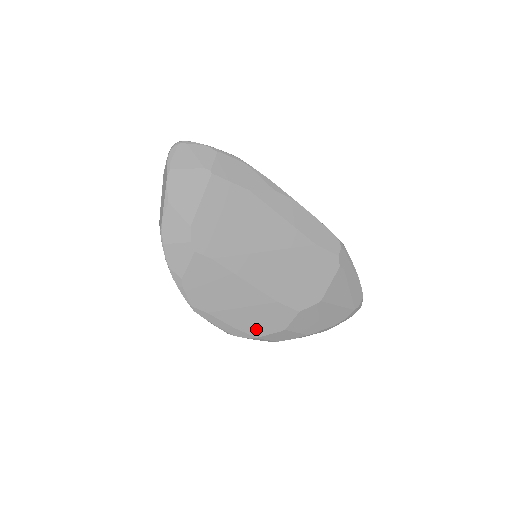
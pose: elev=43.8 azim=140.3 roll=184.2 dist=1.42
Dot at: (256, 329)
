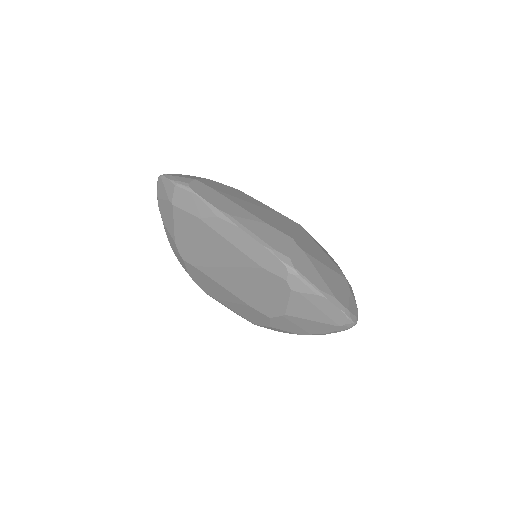
Dot at: (250, 319)
